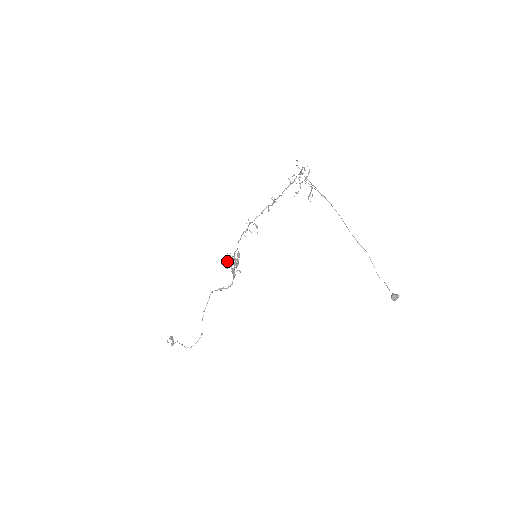
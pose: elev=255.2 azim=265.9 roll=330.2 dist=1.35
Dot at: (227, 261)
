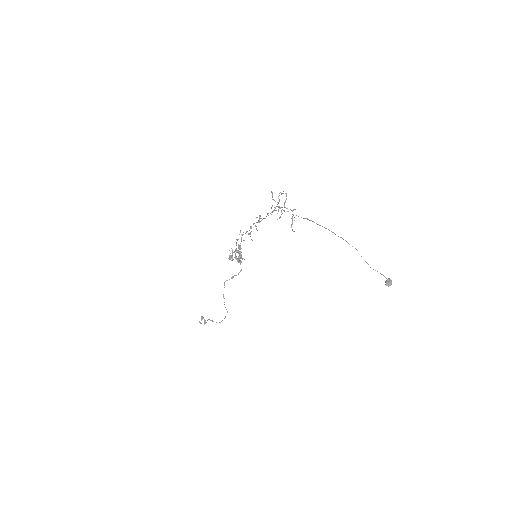
Dot at: (231, 256)
